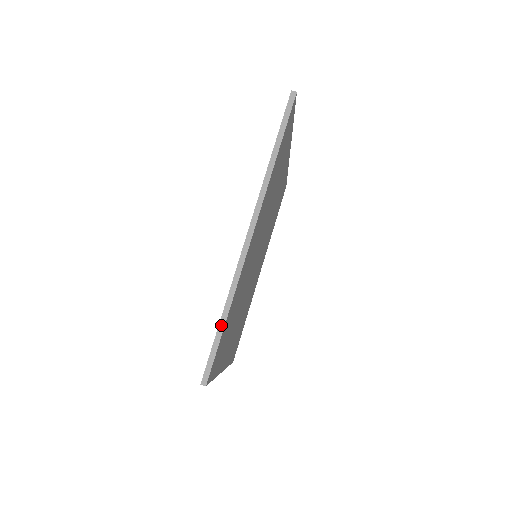
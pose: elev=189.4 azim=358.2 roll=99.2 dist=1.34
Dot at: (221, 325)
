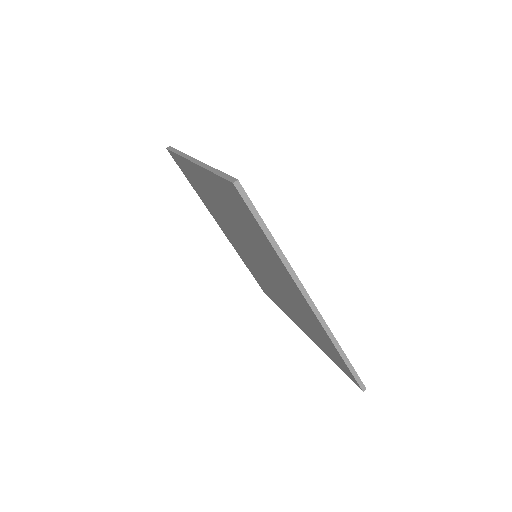
Dot at: (216, 172)
